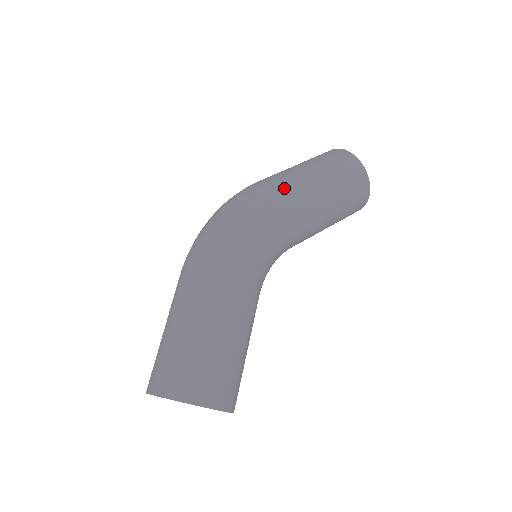
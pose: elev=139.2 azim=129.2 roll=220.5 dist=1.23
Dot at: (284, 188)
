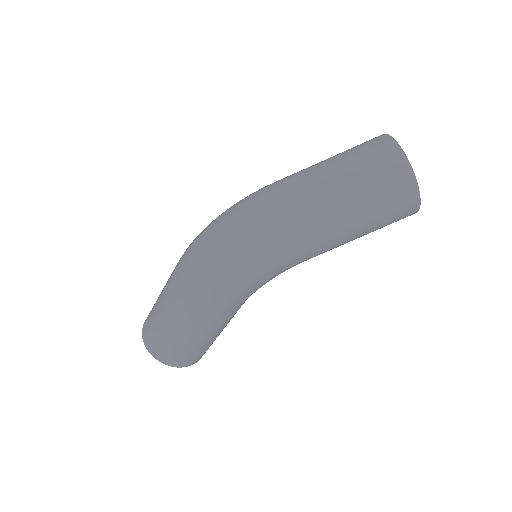
Dot at: (303, 240)
